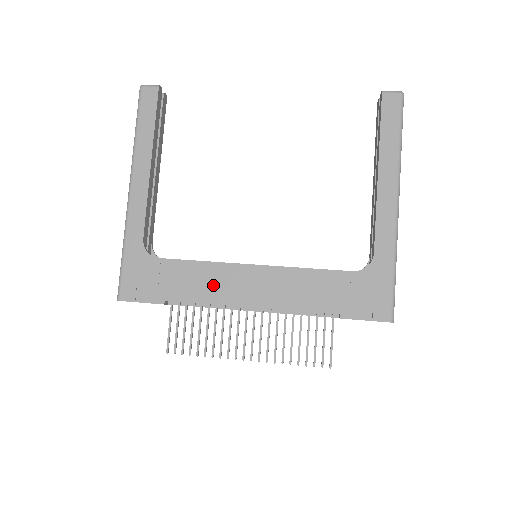
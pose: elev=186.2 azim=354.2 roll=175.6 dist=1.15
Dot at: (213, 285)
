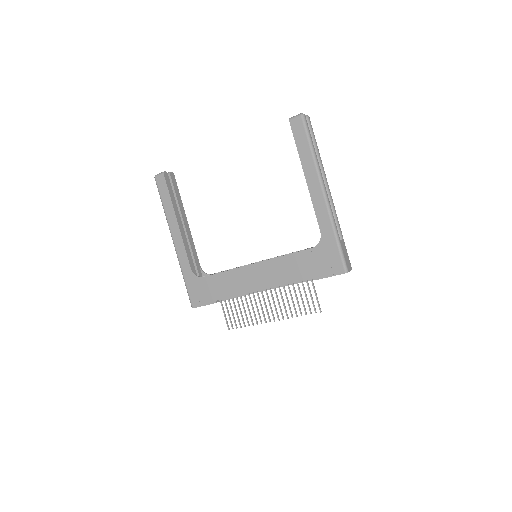
Dot at: (237, 283)
